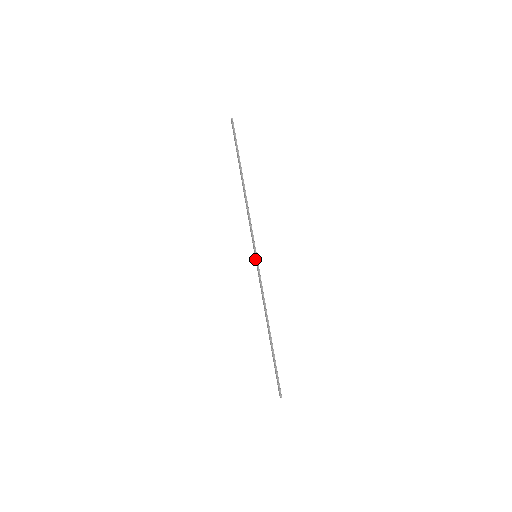
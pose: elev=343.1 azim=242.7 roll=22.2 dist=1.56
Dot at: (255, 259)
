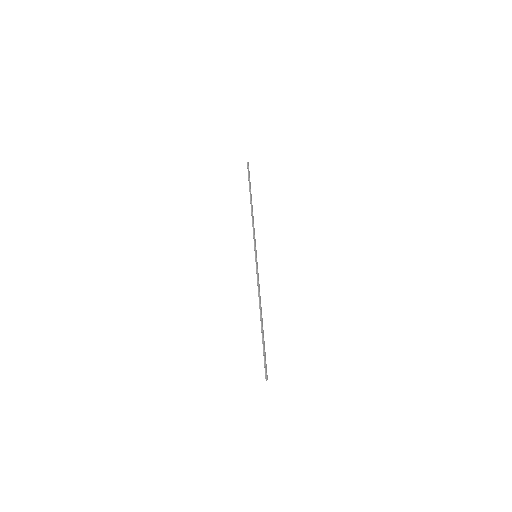
Dot at: (256, 259)
